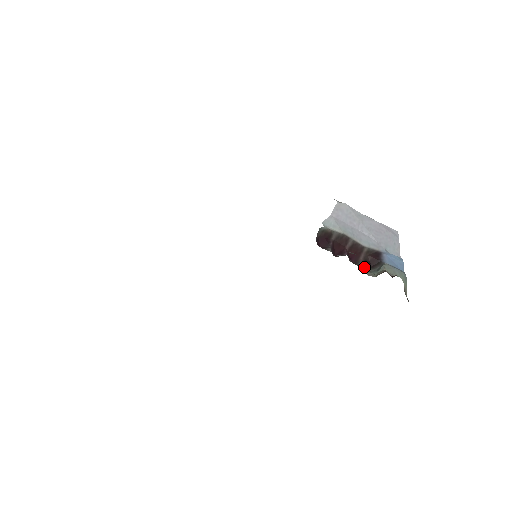
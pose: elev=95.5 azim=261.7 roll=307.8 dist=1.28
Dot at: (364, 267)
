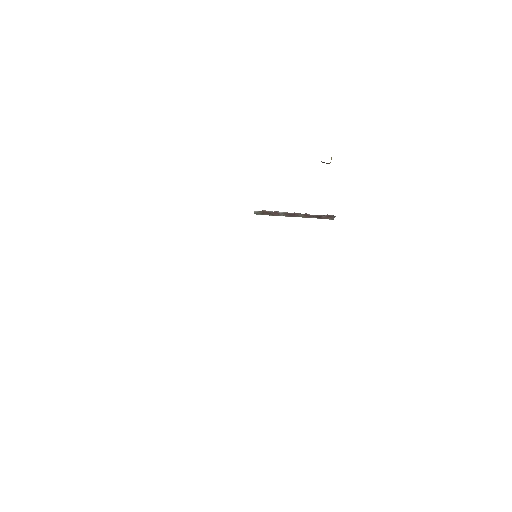
Dot at: occluded
